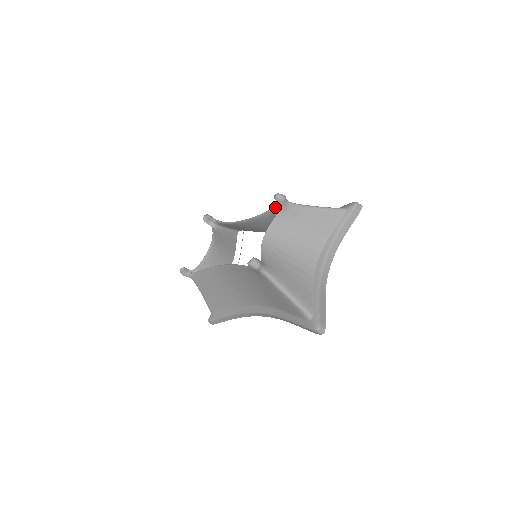
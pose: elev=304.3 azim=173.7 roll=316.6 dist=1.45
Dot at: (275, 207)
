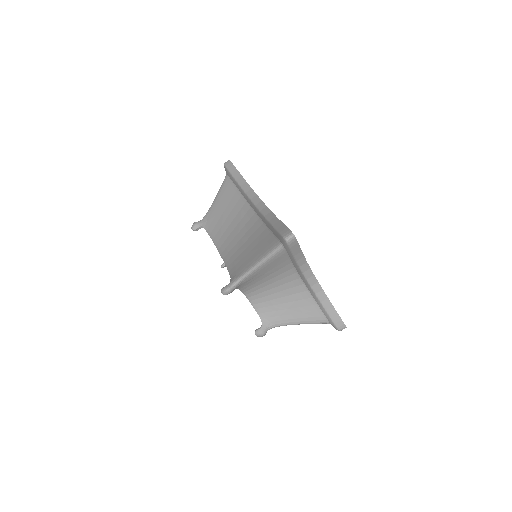
Dot at: occluded
